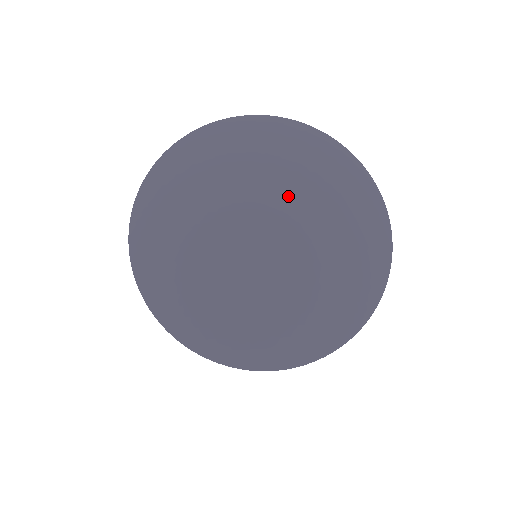
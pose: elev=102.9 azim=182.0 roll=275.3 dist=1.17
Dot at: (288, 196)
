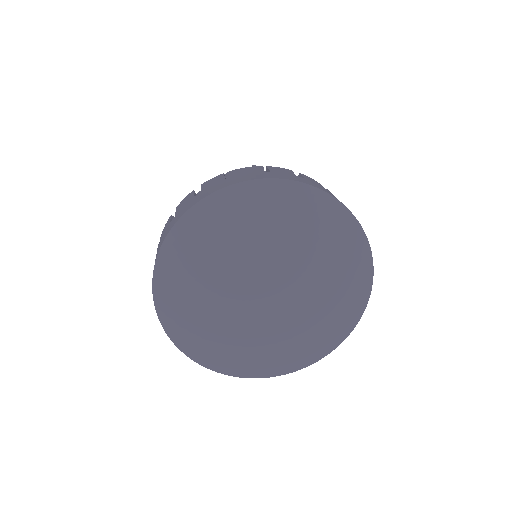
Dot at: (259, 269)
